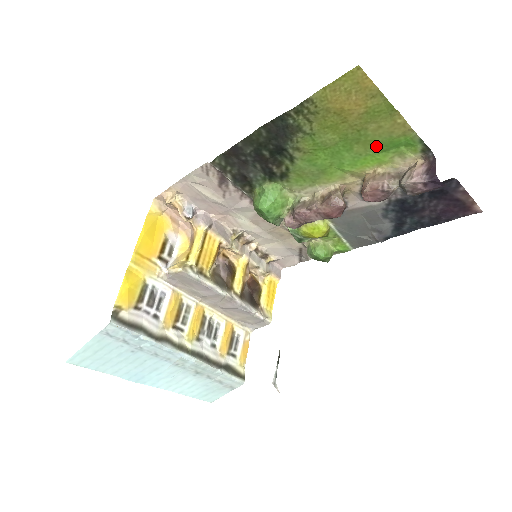
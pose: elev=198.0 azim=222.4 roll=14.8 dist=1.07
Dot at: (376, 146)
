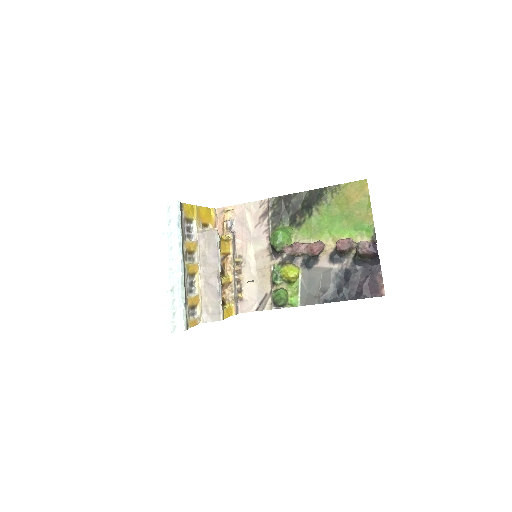
Dot at: (353, 225)
